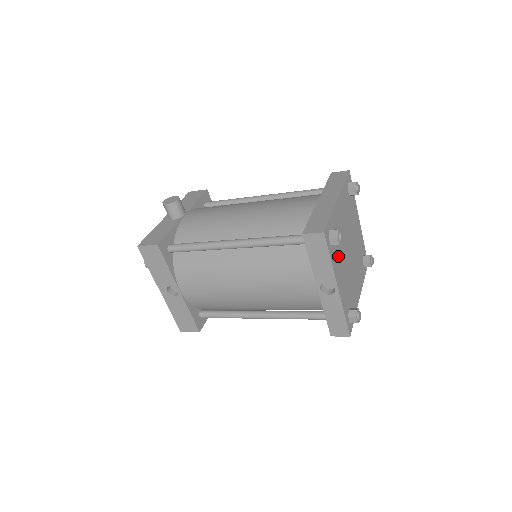
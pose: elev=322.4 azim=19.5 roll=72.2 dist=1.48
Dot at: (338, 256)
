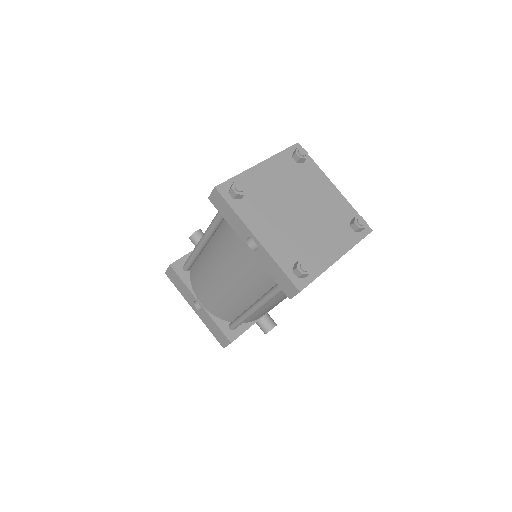
Dot at: (259, 211)
